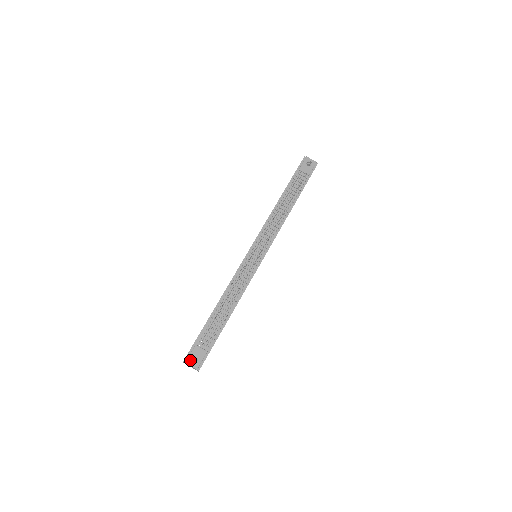
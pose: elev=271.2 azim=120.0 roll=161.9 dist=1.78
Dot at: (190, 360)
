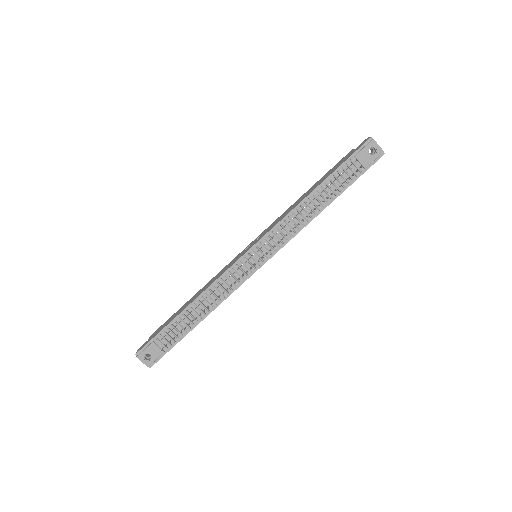
Dot at: (143, 356)
